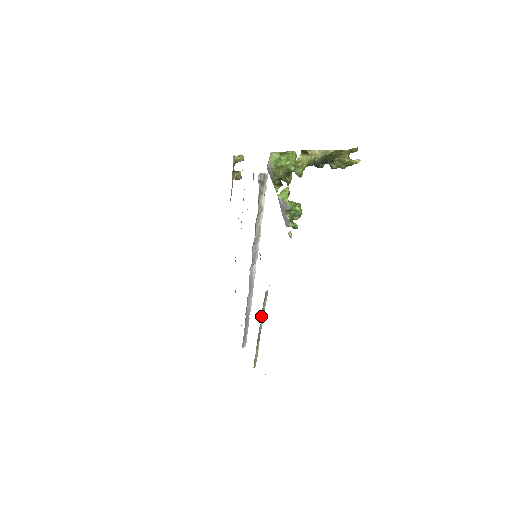
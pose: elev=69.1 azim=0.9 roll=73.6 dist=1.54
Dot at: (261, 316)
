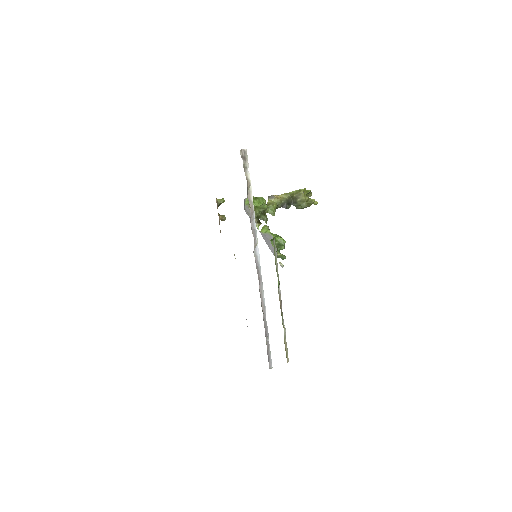
Dot at: occluded
